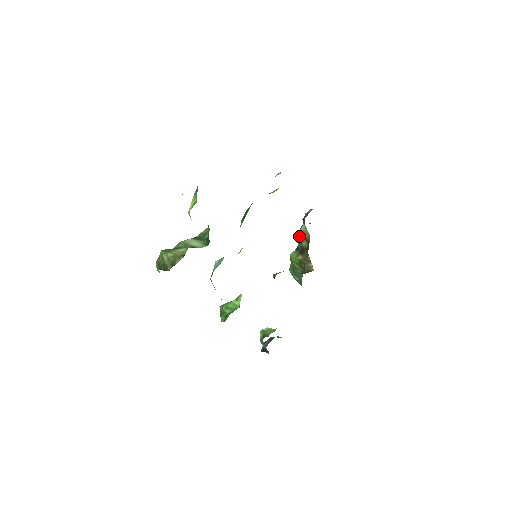
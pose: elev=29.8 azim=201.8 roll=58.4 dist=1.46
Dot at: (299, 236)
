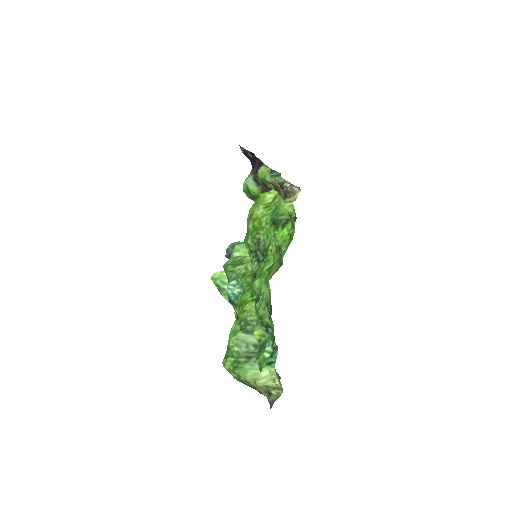
Dot at: (264, 180)
